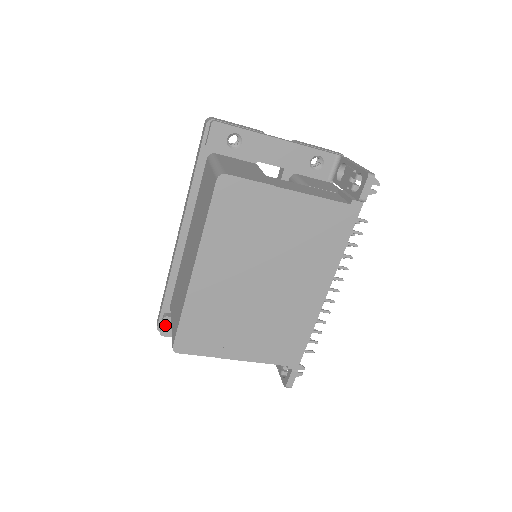
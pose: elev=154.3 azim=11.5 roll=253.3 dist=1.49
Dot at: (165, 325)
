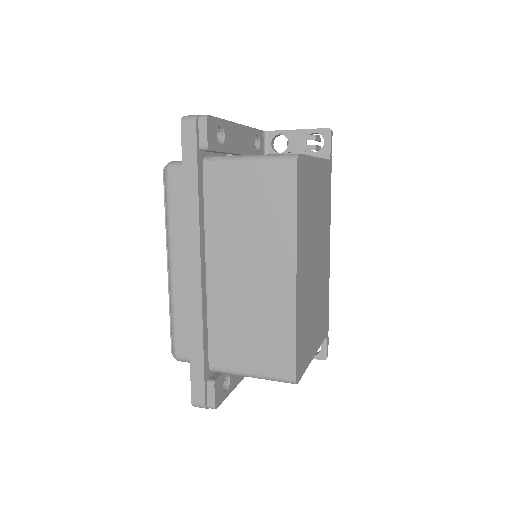
Dot at: (216, 393)
